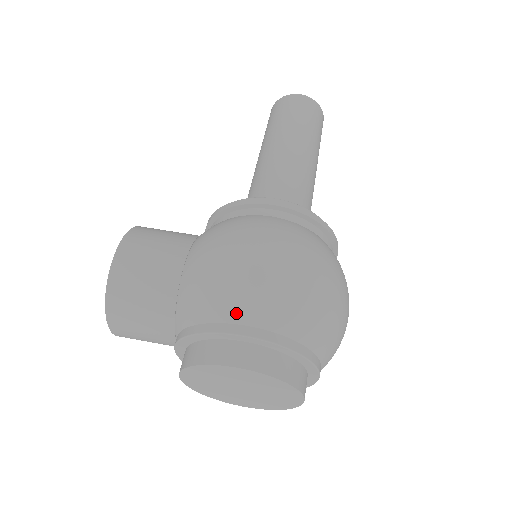
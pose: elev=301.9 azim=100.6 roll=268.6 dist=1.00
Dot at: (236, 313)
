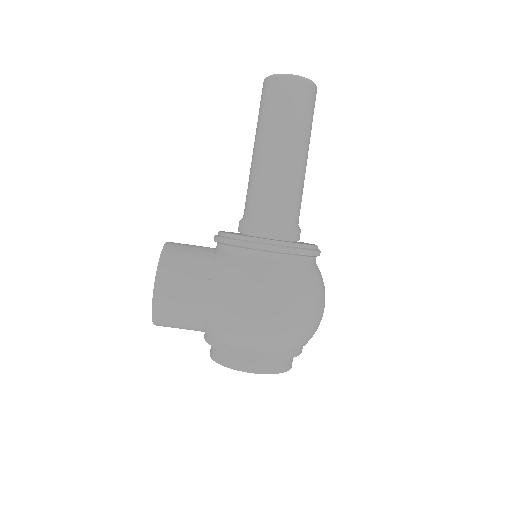
Dot at: (248, 345)
